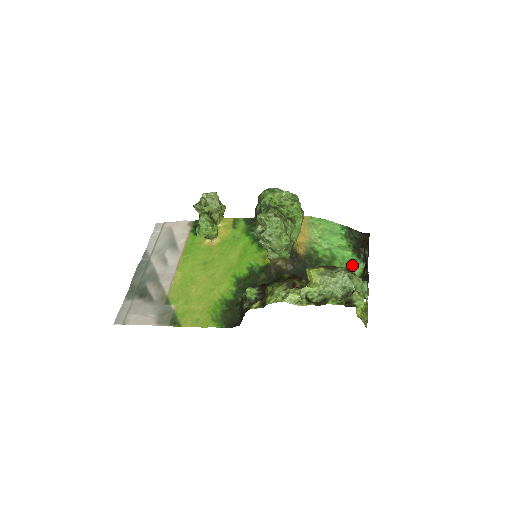
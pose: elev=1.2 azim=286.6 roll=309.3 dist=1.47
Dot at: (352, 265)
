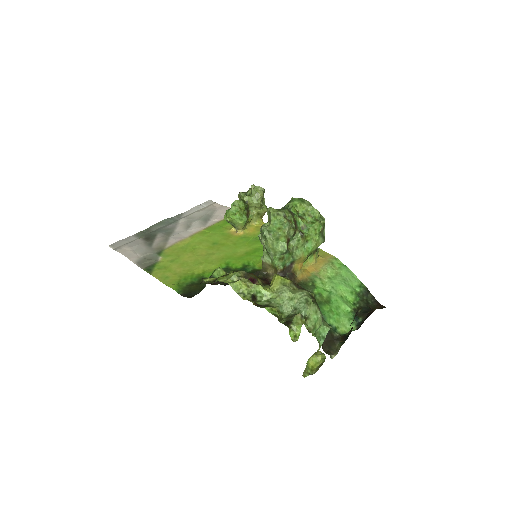
Dot at: (342, 320)
